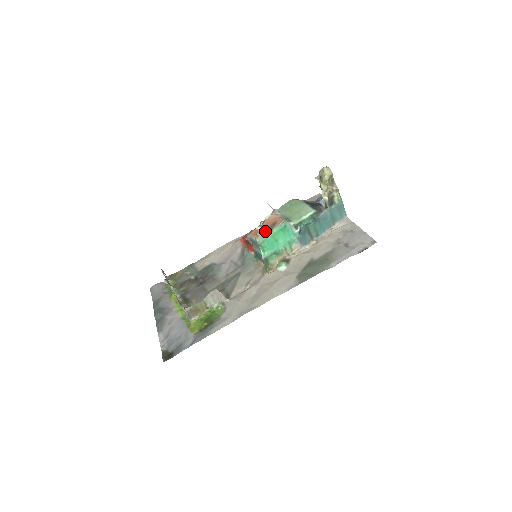
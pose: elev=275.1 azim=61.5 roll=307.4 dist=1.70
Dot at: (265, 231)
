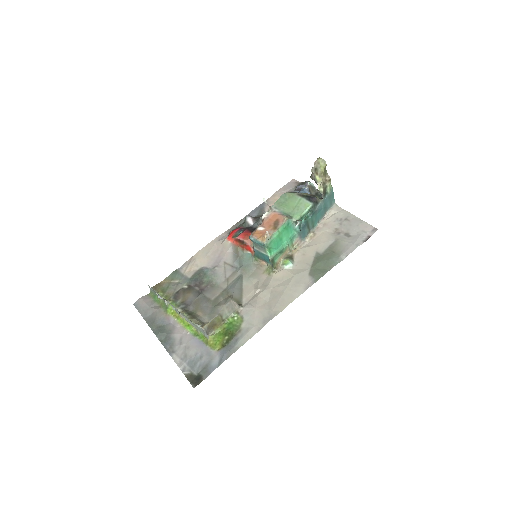
Dot at: (270, 232)
